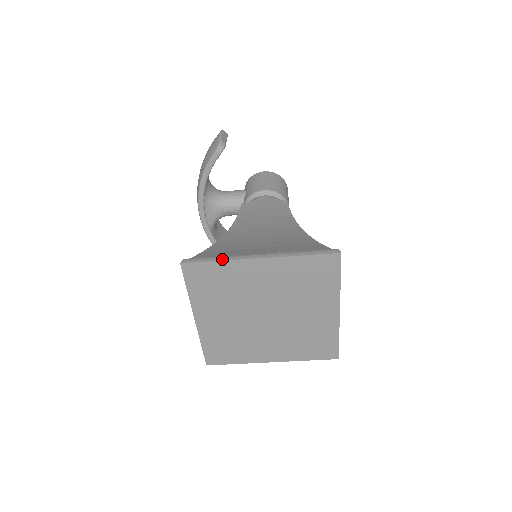
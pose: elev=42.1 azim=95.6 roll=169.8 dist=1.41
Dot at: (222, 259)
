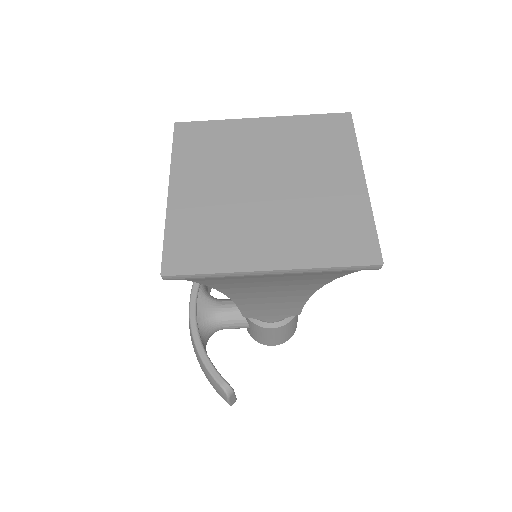
Dot at: (221, 121)
